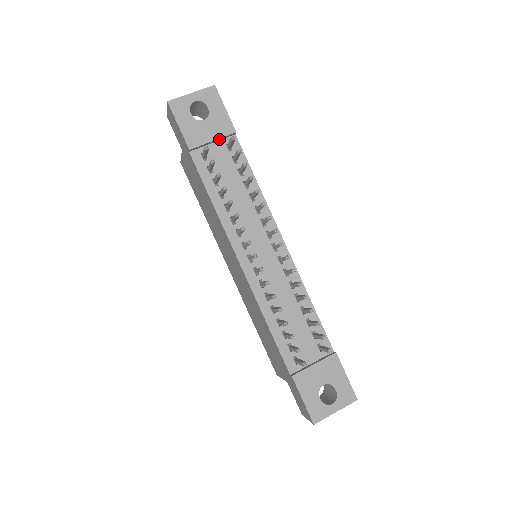
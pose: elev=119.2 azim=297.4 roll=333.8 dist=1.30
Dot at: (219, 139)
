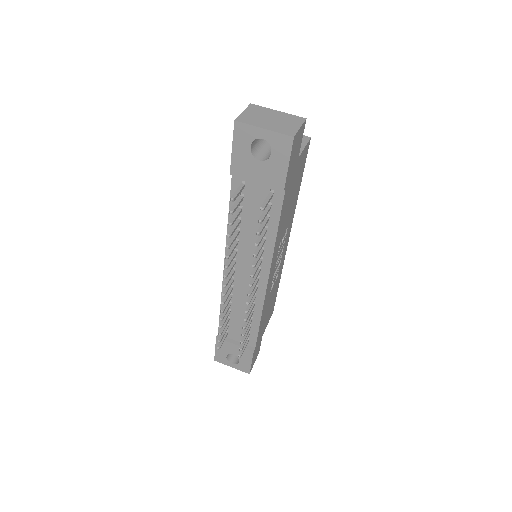
Dot at: (265, 183)
